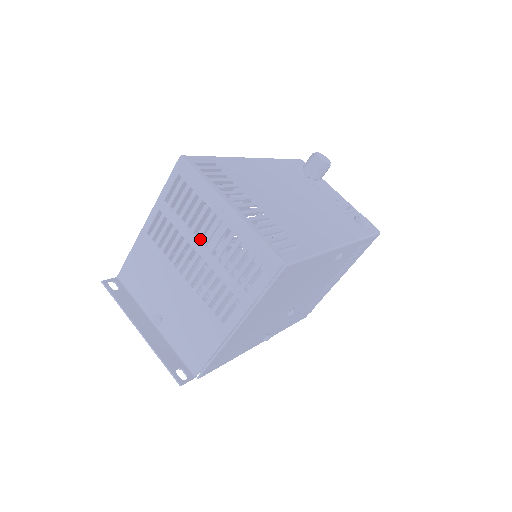
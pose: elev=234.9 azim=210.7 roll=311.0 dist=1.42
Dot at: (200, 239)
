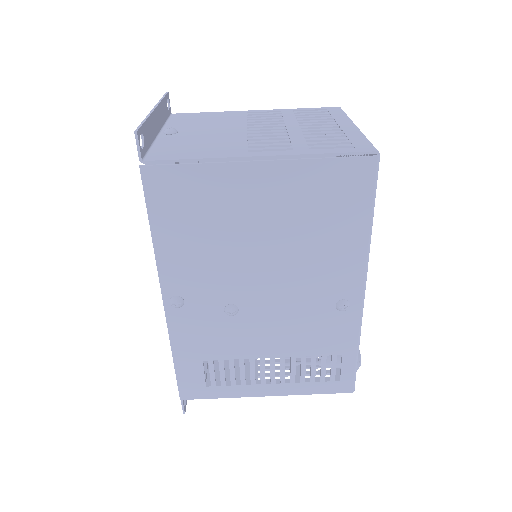
Dot at: occluded
